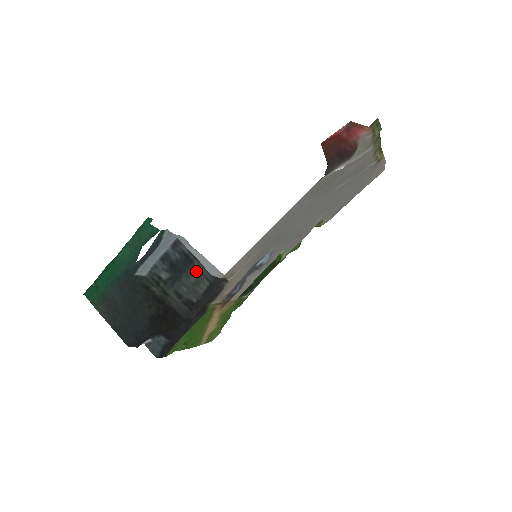
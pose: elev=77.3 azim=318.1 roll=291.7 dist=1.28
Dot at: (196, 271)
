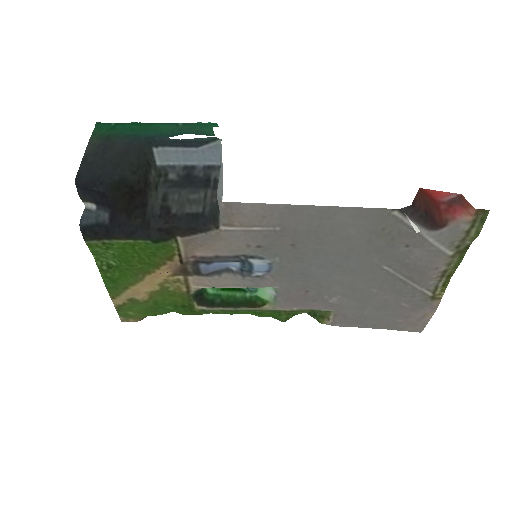
Dot at: (202, 195)
